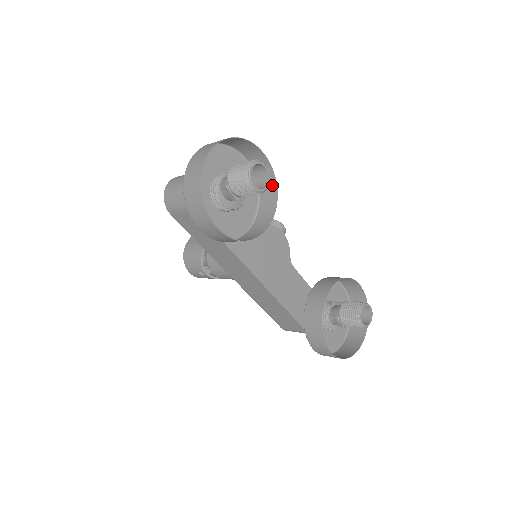
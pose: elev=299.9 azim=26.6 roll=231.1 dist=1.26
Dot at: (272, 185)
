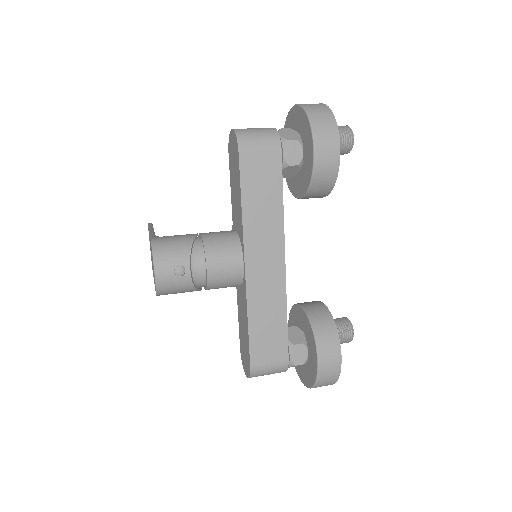
Dot at: occluded
